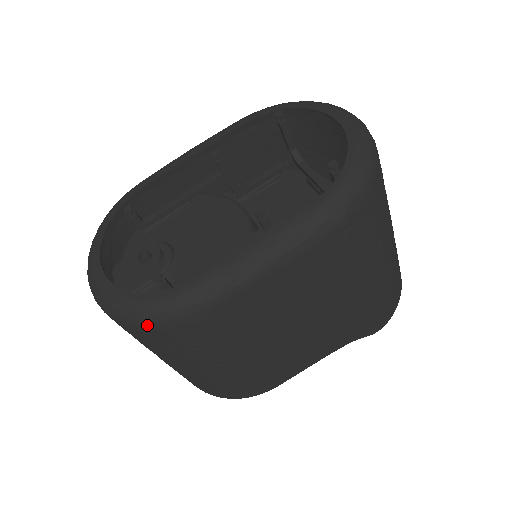
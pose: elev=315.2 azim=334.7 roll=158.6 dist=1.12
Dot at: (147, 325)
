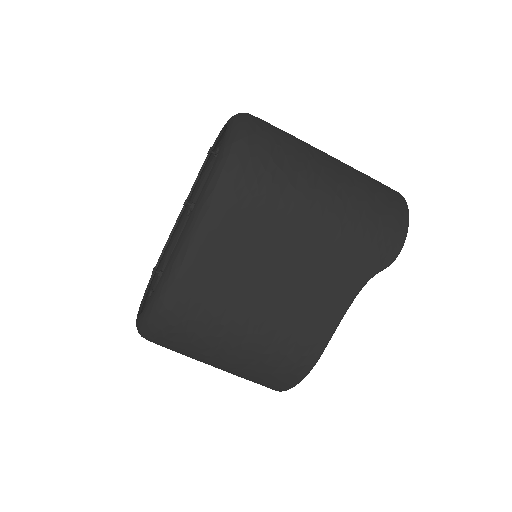
Dot at: (153, 327)
